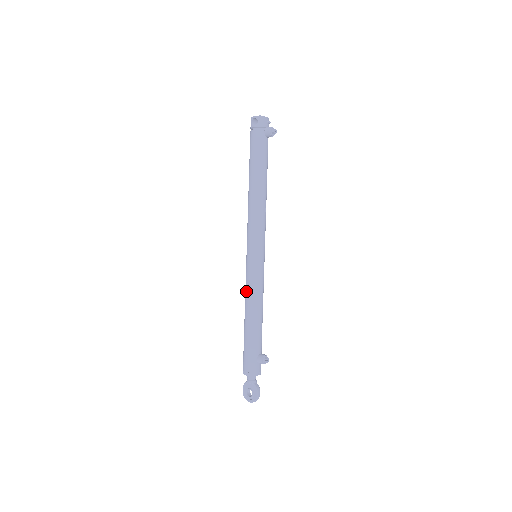
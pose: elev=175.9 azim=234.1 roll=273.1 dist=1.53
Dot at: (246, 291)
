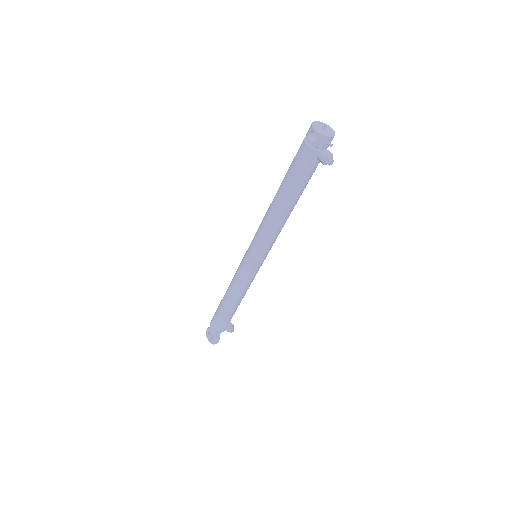
Dot at: (234, 279)
